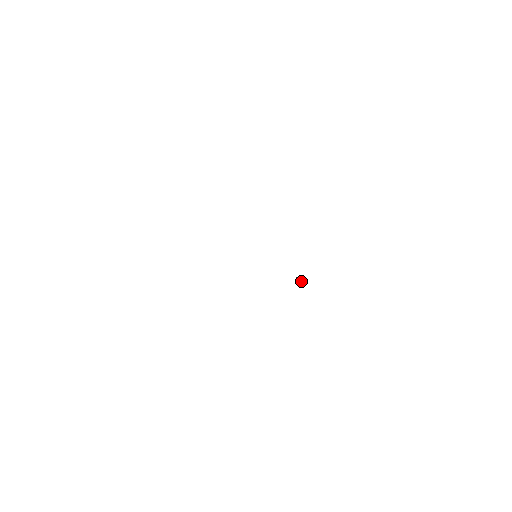
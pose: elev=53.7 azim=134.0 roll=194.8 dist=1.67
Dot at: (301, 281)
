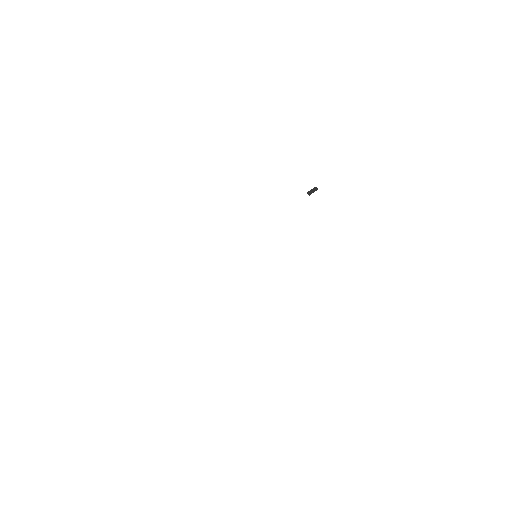
Dot at: (314, 190)
